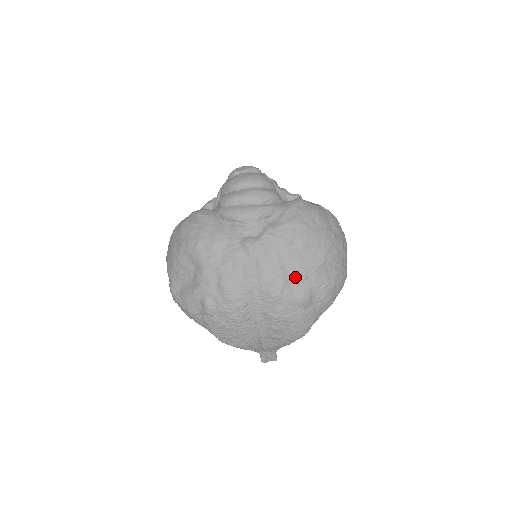
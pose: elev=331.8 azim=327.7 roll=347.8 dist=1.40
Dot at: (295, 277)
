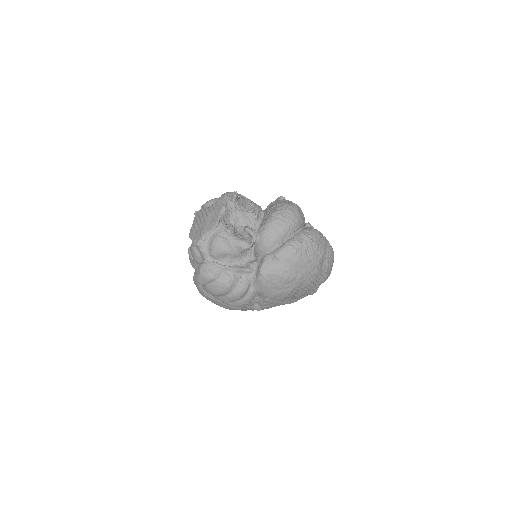
Dot at: occluded
